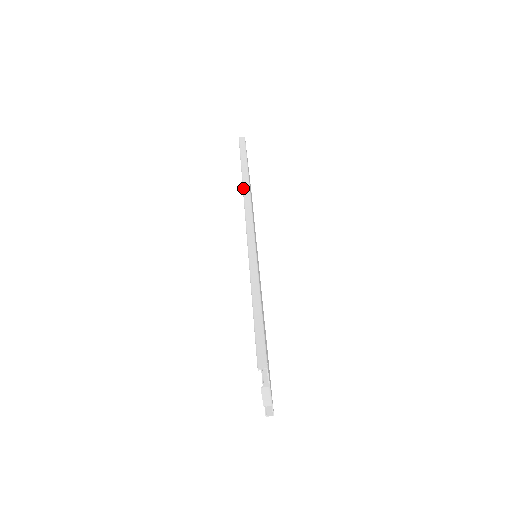
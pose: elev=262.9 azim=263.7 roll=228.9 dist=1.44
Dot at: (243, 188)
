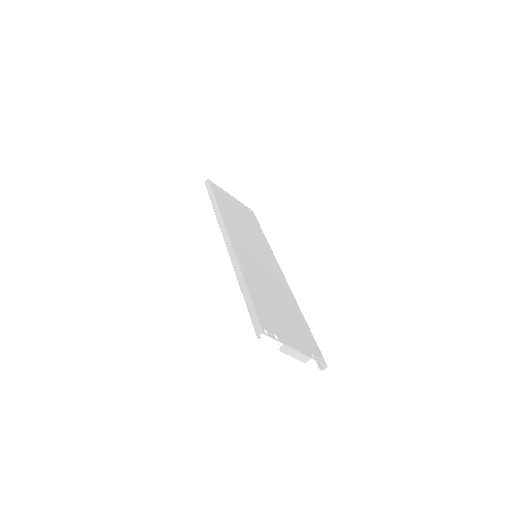
Dot at: (216, 216)
